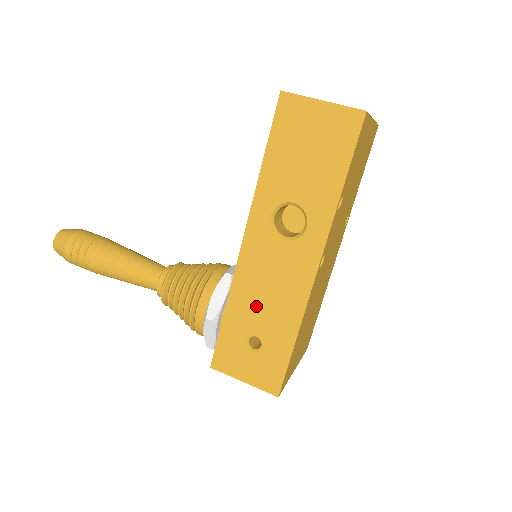
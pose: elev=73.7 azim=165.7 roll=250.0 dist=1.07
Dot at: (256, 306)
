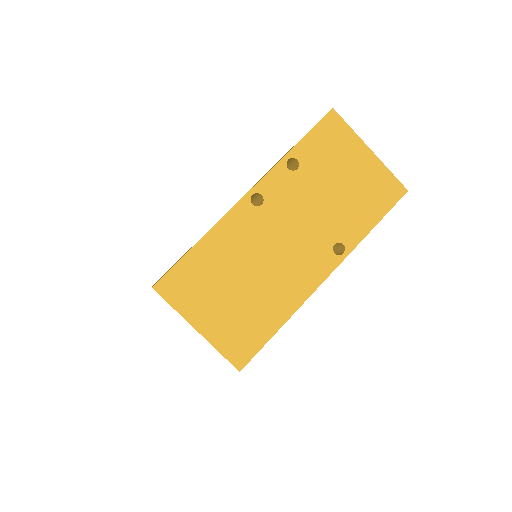
Dot at: occluded
